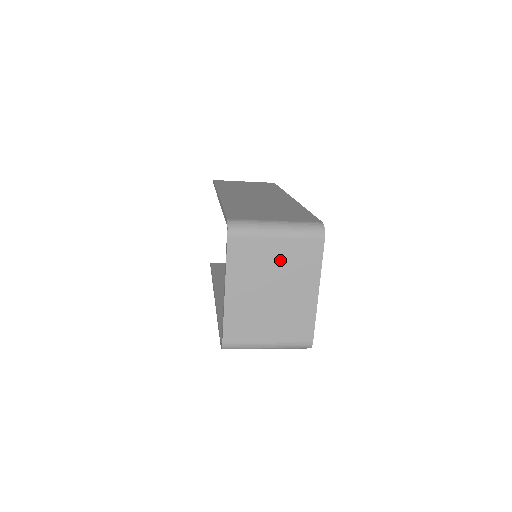
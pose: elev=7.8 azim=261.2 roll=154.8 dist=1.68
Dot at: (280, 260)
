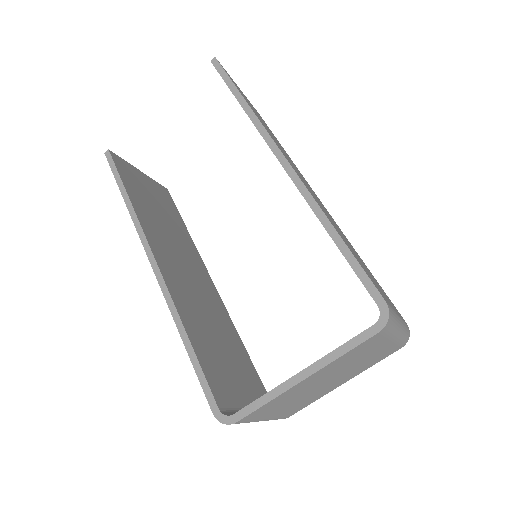
Dot at: (367, 358)
